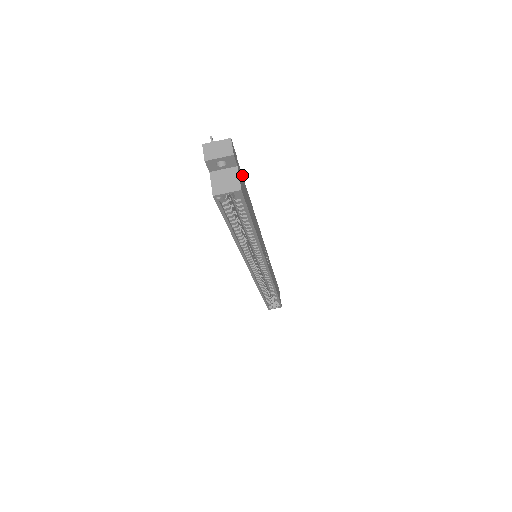
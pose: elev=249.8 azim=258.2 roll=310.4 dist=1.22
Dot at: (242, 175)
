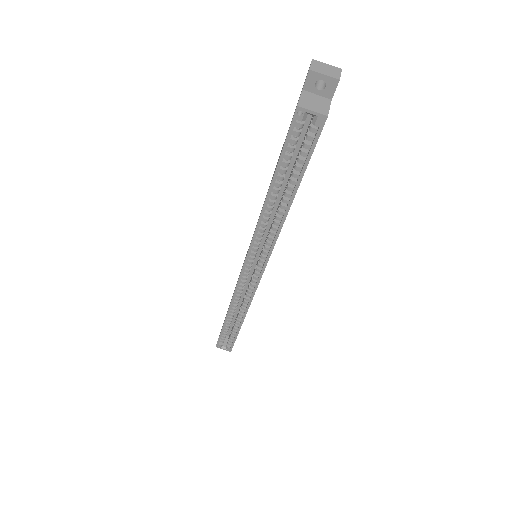
Dot at: occluded
